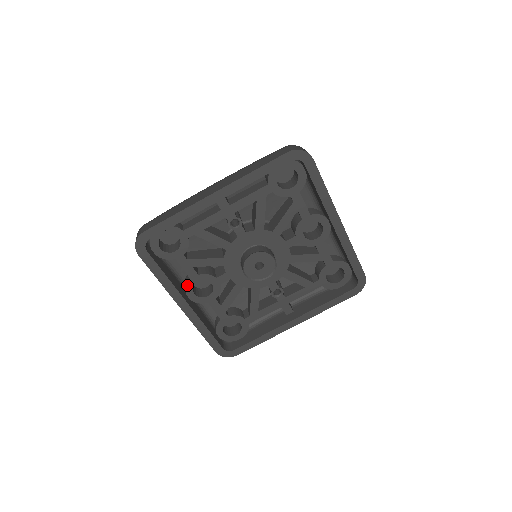
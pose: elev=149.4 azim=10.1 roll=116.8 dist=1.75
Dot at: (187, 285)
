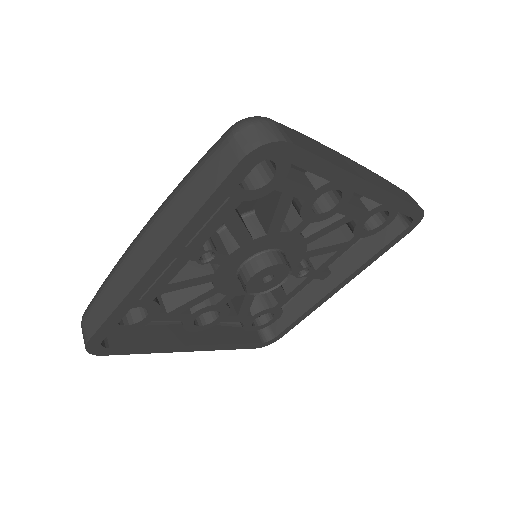
Dot at: (184, 326)
